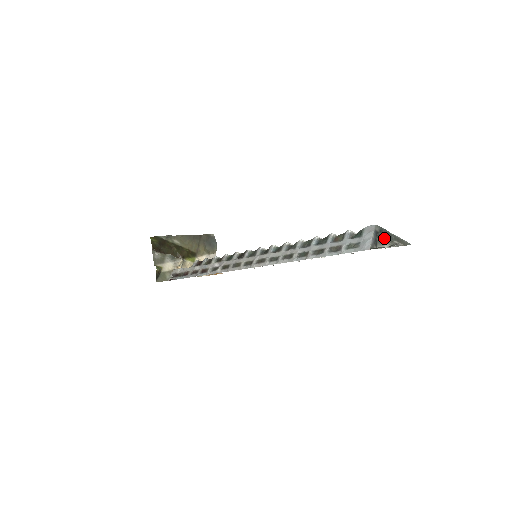
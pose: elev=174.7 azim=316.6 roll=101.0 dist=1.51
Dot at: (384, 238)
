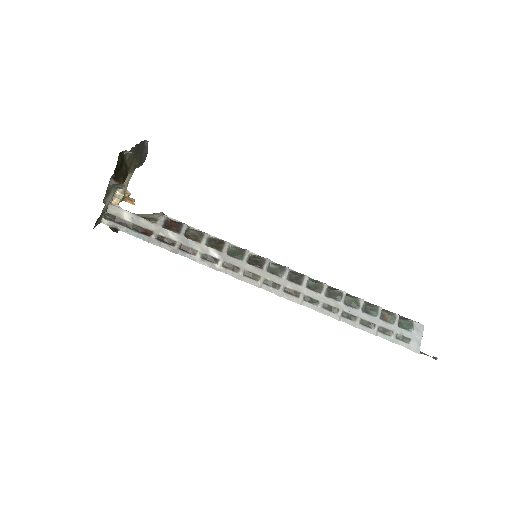
Dot at: occluded
